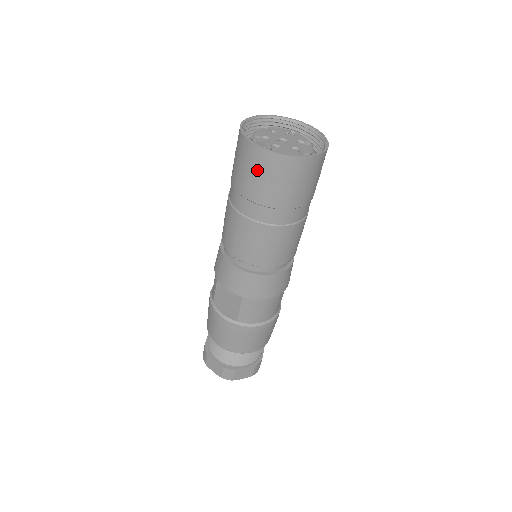
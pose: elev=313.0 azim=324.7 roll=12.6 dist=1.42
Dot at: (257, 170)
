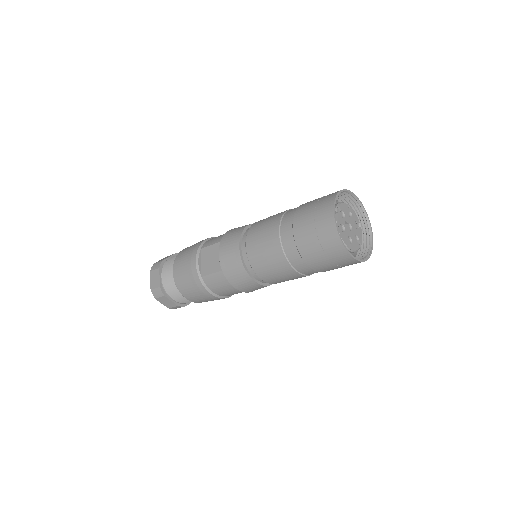
Dot at: (318, 229)
